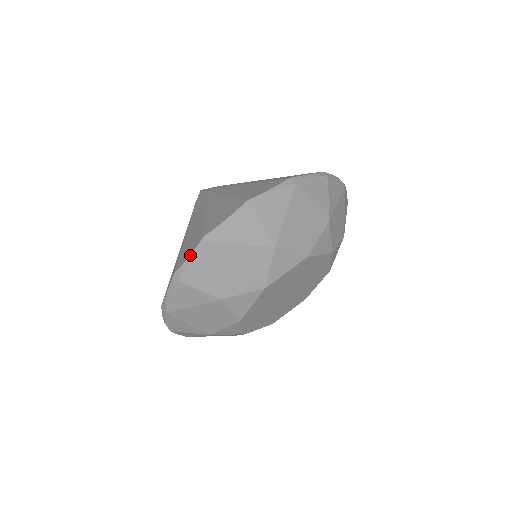
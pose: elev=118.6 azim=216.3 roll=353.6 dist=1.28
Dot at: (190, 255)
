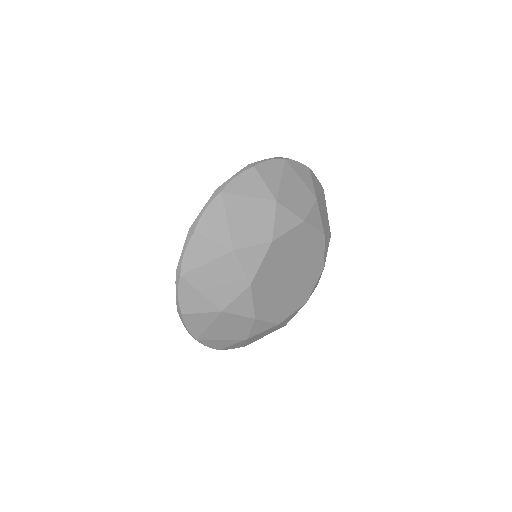
Dot at: (204, 206)
